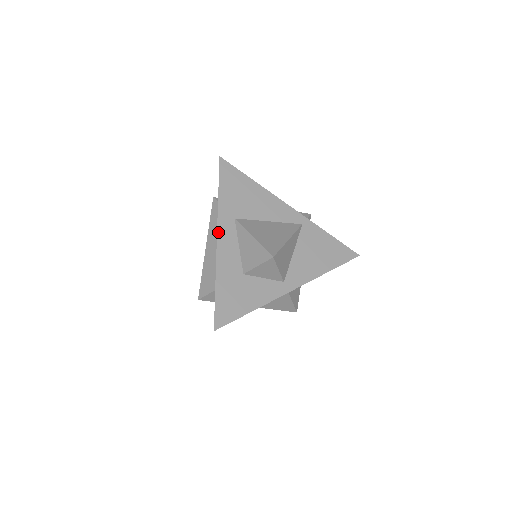
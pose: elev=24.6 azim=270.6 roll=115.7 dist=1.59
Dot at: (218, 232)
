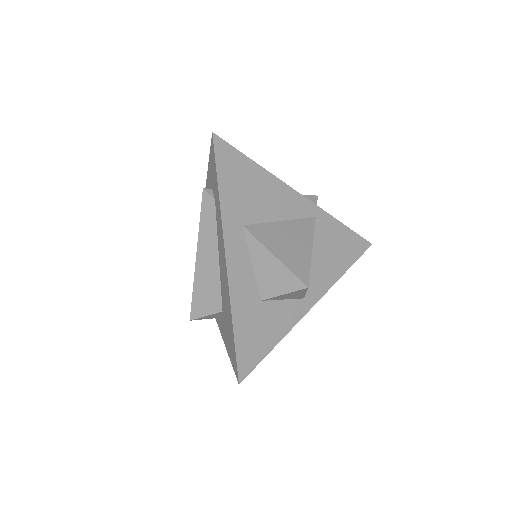
Dot at: (226, 250)
